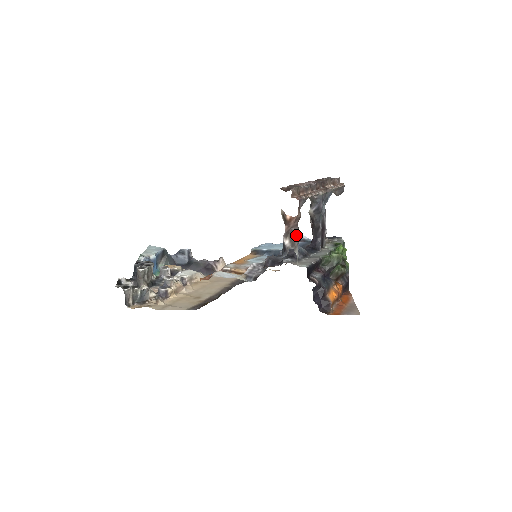
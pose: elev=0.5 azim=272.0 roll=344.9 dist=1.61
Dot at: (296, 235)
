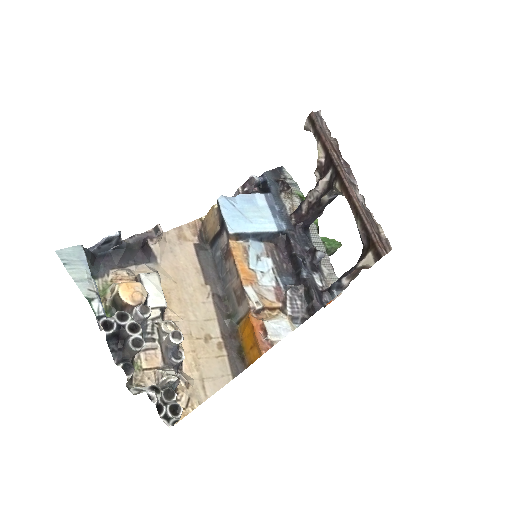
Dot at: occluded
